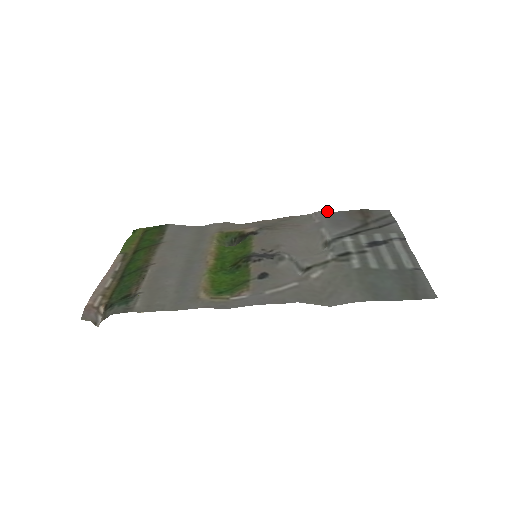
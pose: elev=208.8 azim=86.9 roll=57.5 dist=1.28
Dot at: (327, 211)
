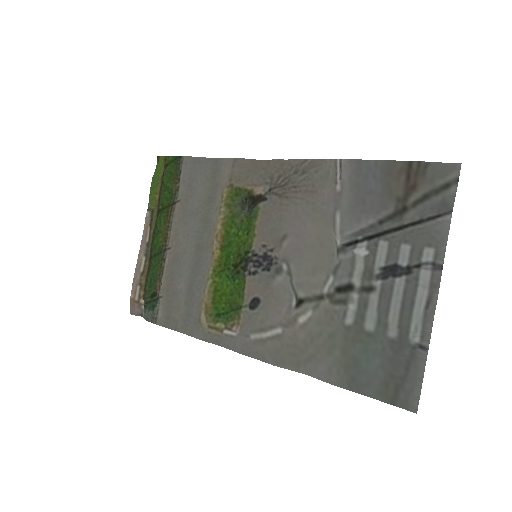
Dot at: (358, 159)
